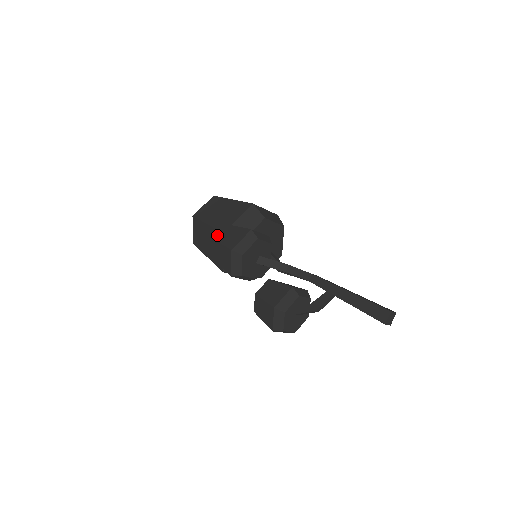
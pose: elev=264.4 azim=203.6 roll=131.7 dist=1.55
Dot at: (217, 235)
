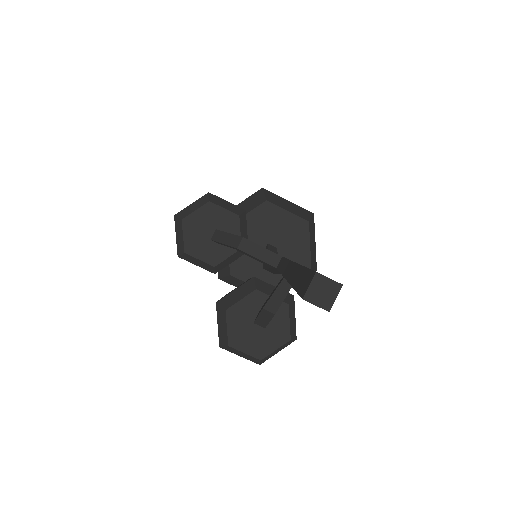
Dot at: occluded
